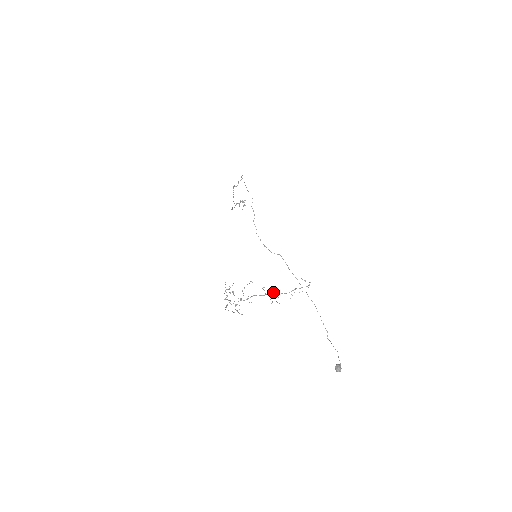
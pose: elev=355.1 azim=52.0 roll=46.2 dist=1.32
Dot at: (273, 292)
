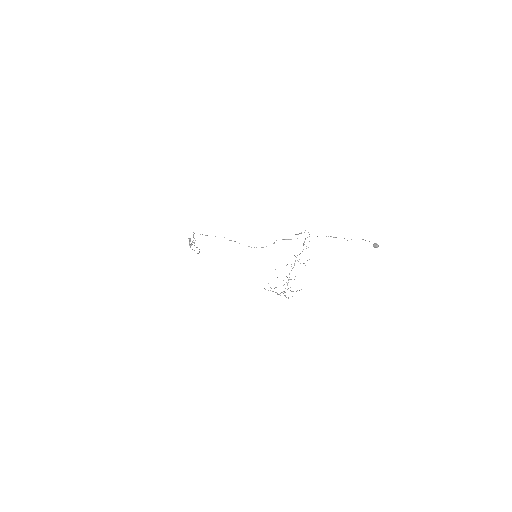
Dot at: occluded
